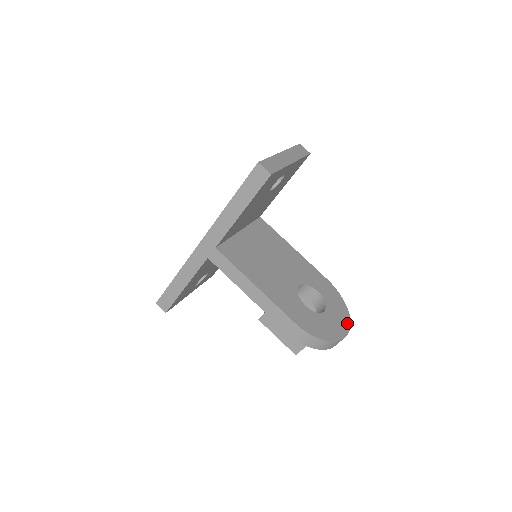
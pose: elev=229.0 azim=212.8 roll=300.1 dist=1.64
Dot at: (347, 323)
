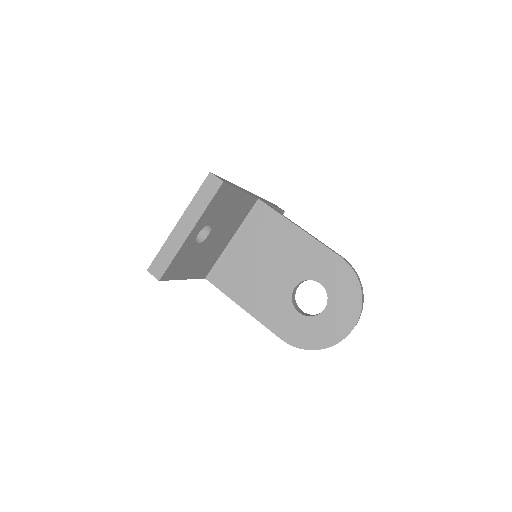
Dot at: (354, 317)
